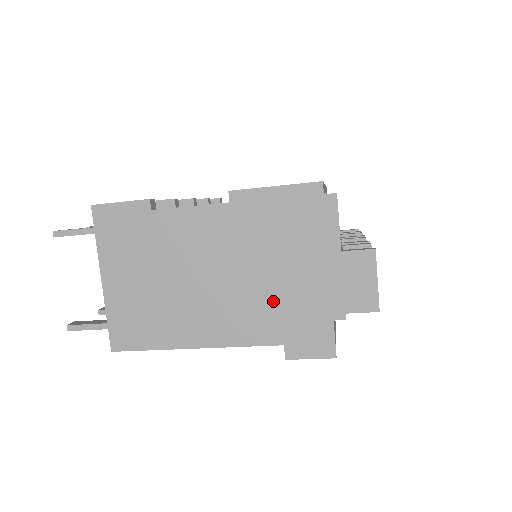
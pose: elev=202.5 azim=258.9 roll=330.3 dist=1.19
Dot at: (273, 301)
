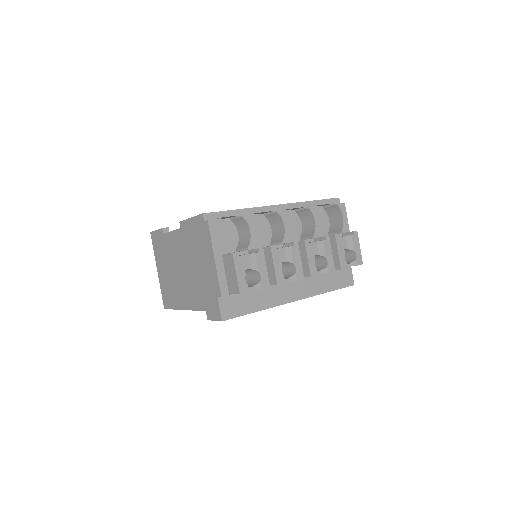
Dot at: (199, 284)
